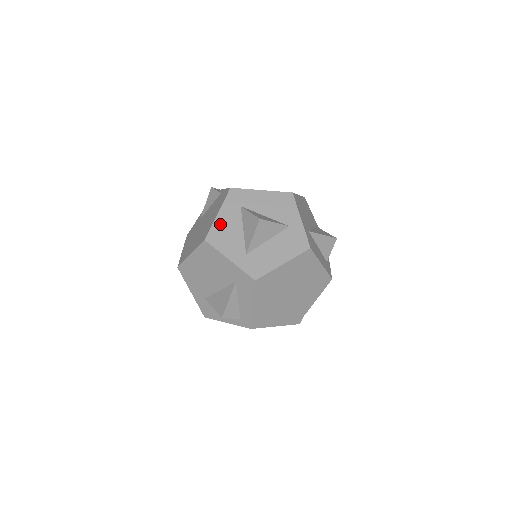
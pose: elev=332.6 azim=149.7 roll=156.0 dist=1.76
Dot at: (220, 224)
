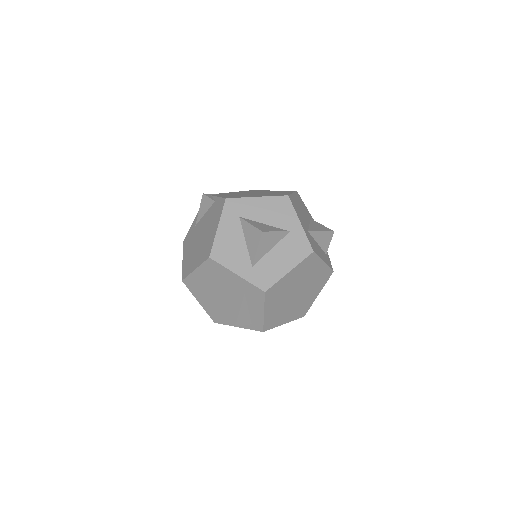
Dot at: (222, 238)
